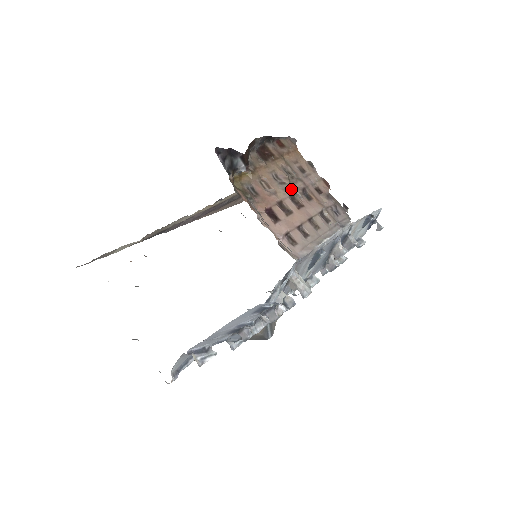
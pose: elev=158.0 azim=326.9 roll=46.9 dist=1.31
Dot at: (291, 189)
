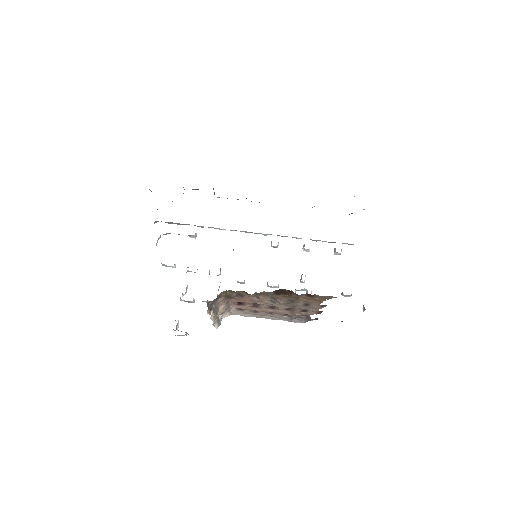
Dot at: (276, 305)
